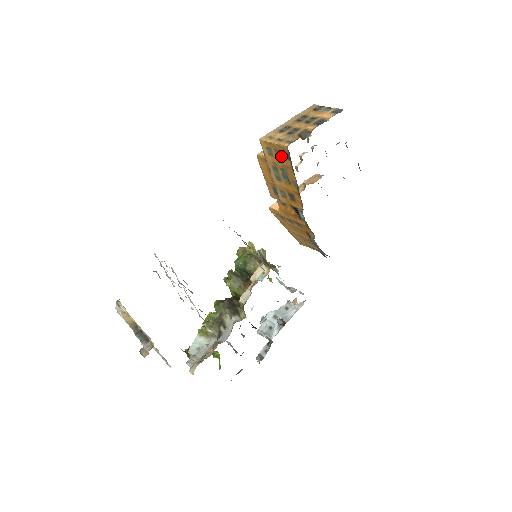
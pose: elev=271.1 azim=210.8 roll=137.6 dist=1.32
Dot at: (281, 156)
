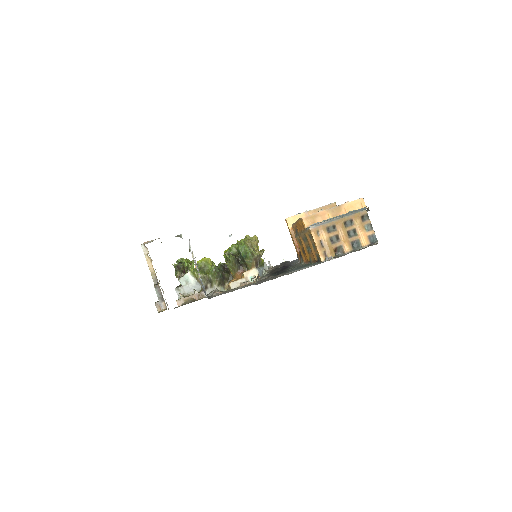
Dot at: (315, 250)
